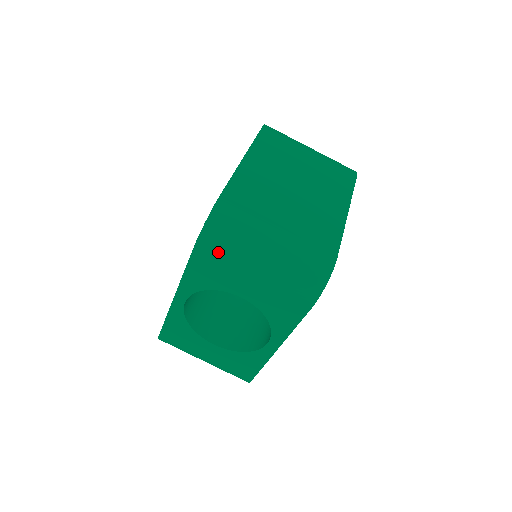
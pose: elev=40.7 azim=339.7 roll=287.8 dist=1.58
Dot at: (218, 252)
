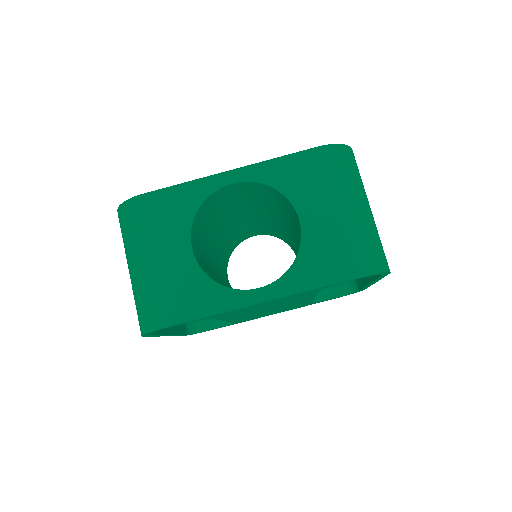
Dot at: (334, 167)
